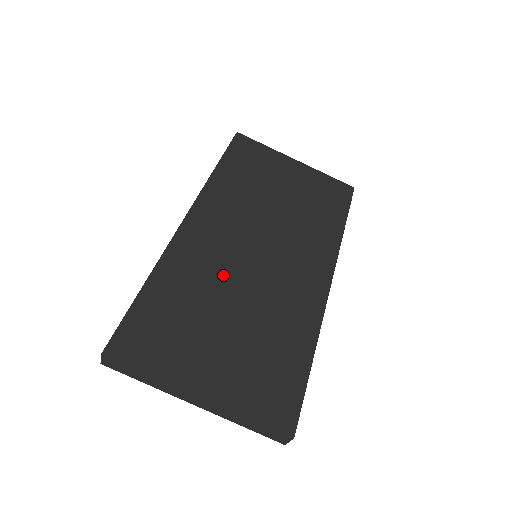
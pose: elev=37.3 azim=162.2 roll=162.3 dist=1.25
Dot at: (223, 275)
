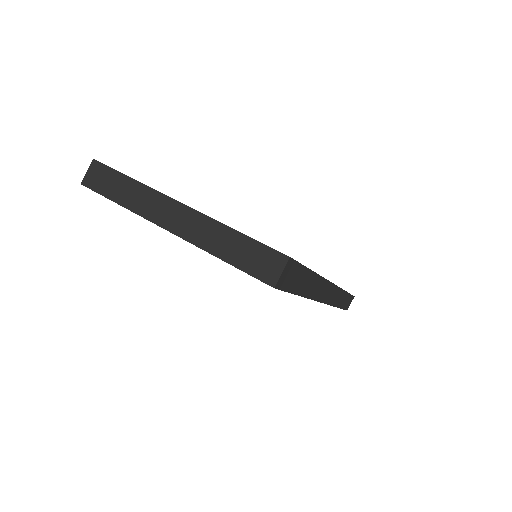
Dot at: occluded
